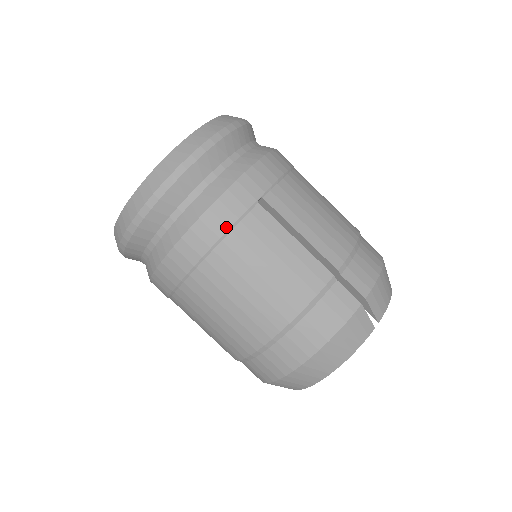
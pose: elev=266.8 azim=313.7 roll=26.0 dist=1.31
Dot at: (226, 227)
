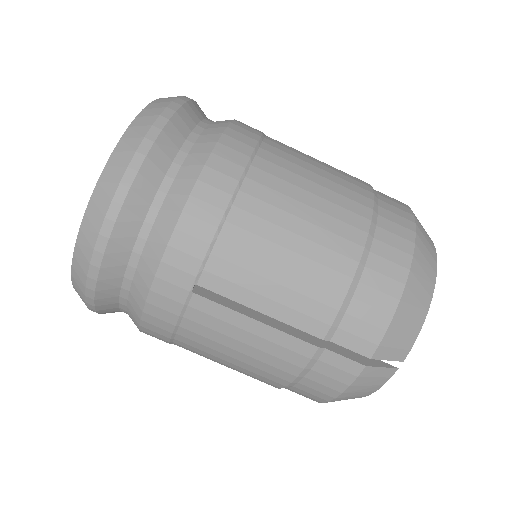
Dot at: (171, 325)
